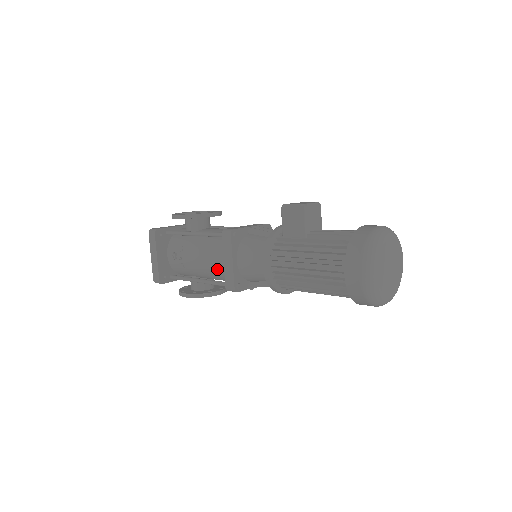
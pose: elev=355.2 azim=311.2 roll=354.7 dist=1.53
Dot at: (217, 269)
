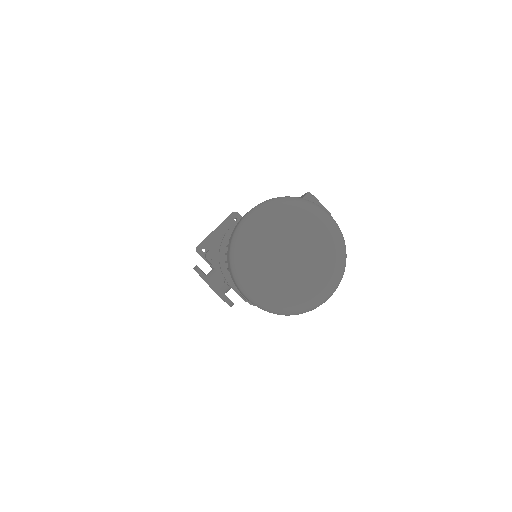
Dot at: occluded
